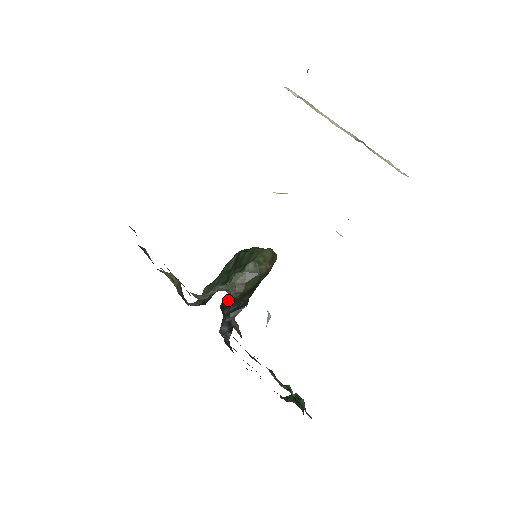
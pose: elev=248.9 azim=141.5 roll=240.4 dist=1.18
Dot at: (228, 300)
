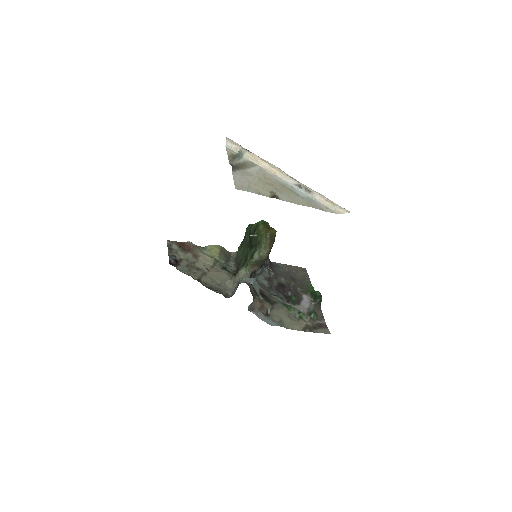
Dot at: occluded
